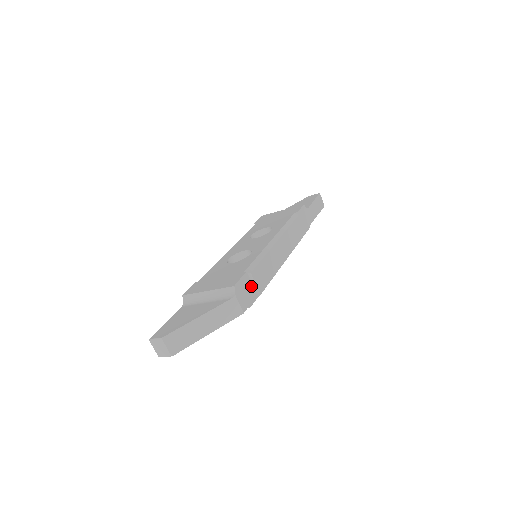
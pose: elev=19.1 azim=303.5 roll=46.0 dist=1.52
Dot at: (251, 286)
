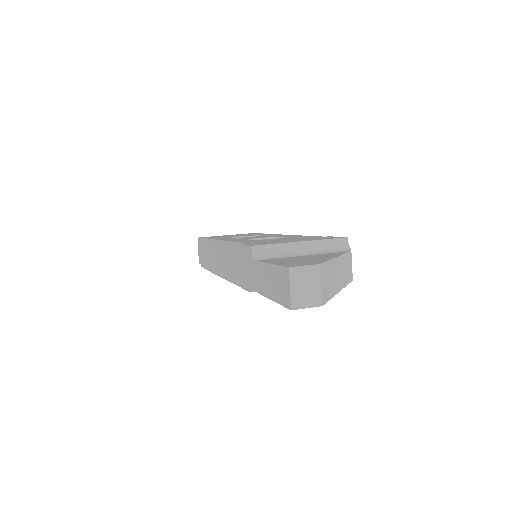
Dot at: occluded
